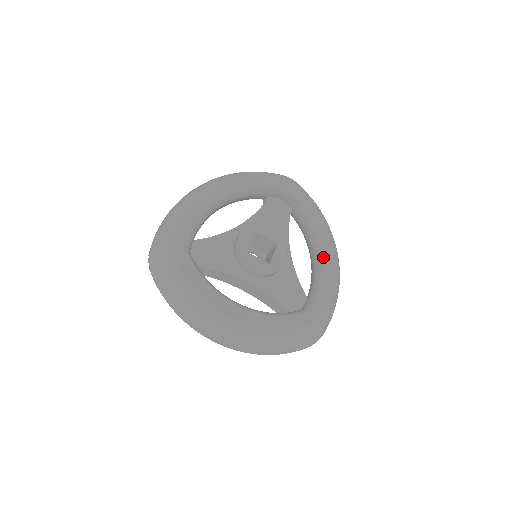
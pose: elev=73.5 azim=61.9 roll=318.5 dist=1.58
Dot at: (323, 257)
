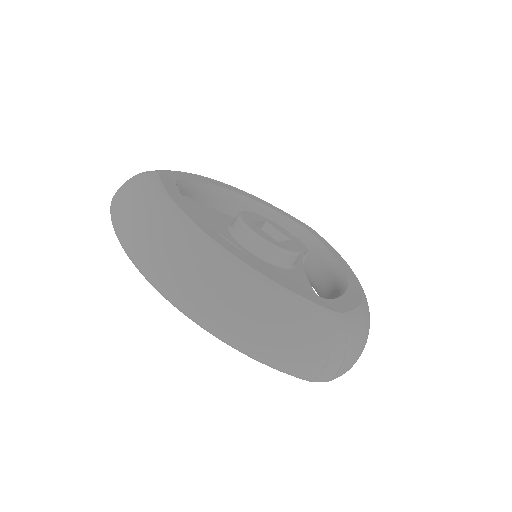
Dot at: (349, 280)
